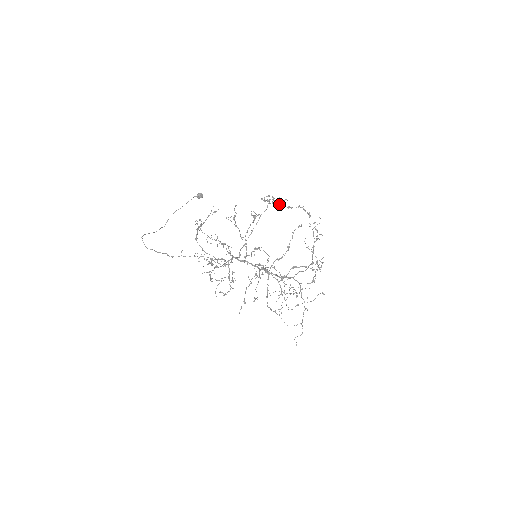
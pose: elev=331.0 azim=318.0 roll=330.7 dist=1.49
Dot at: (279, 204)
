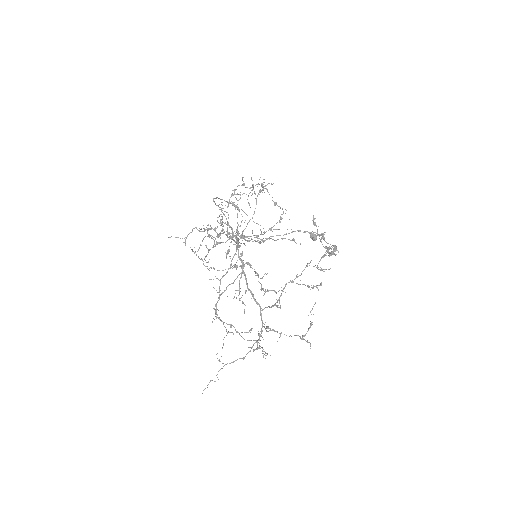
Dot at: (326, 246)
